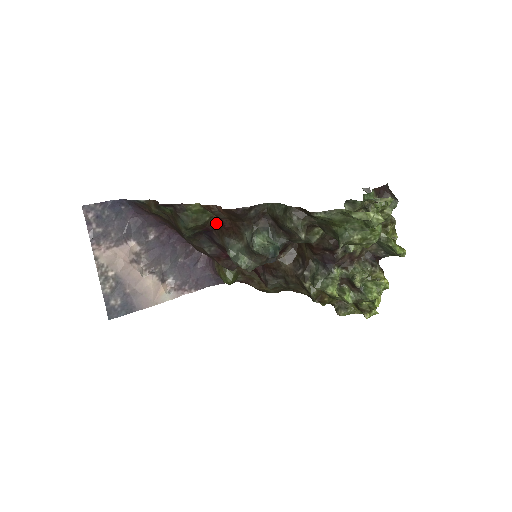
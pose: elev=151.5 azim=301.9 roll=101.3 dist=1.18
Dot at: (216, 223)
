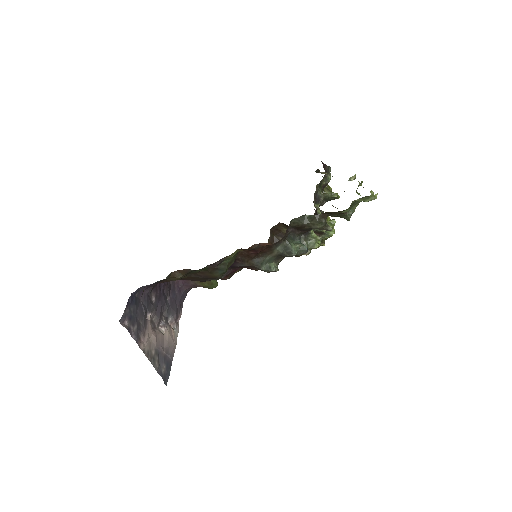
Dot at: (240, 254)
